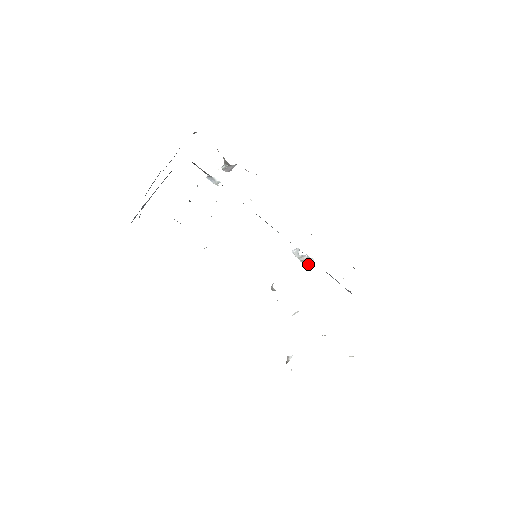
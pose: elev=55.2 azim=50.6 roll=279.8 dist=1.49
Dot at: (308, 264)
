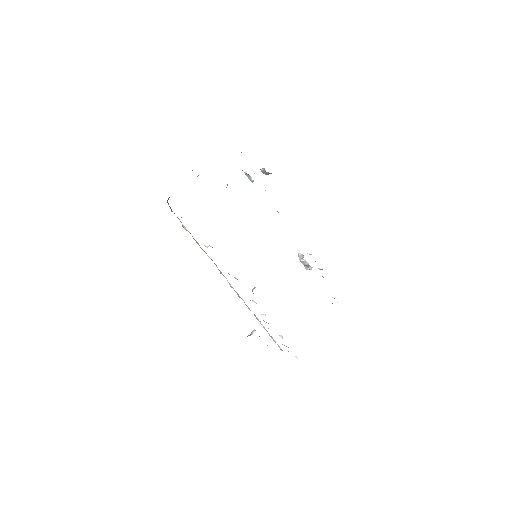
Dot at: (307, 268)
